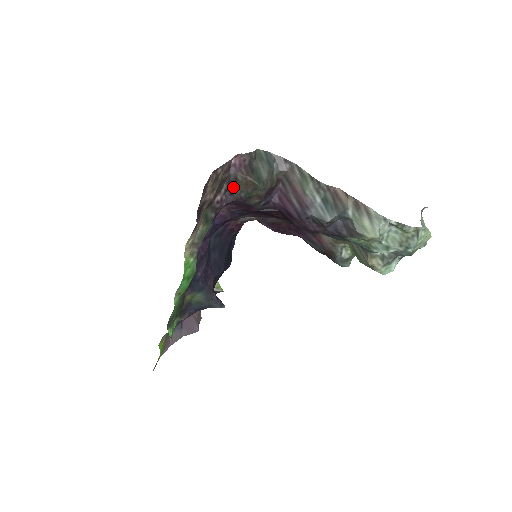
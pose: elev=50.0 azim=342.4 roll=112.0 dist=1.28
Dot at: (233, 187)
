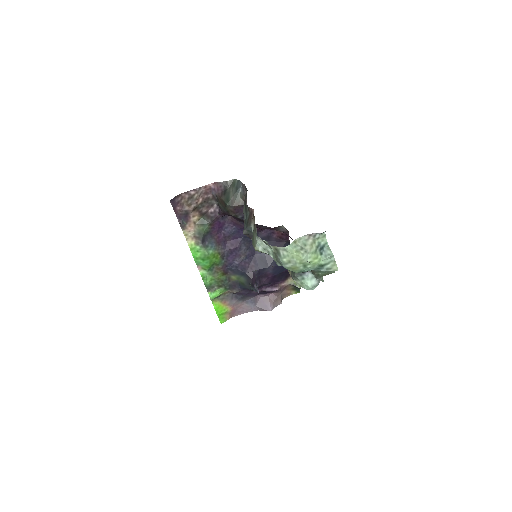
Dot at: (219, 204)
